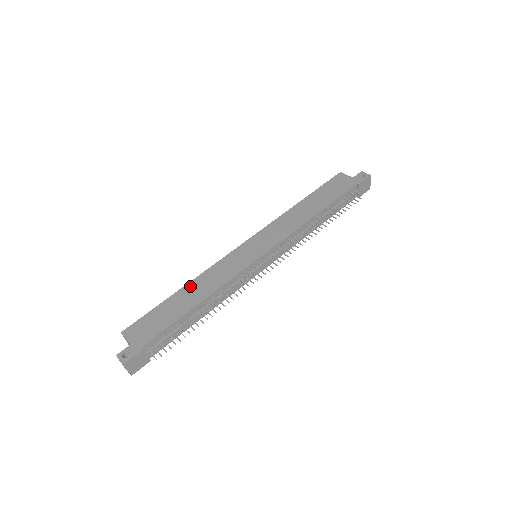
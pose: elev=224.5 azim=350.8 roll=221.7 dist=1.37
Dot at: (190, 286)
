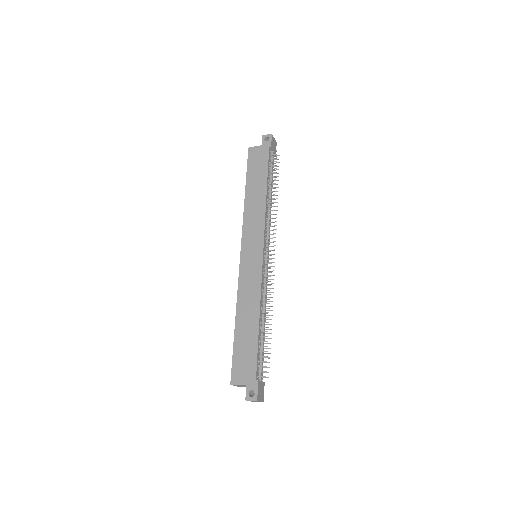
Dot at: (239, 315)
